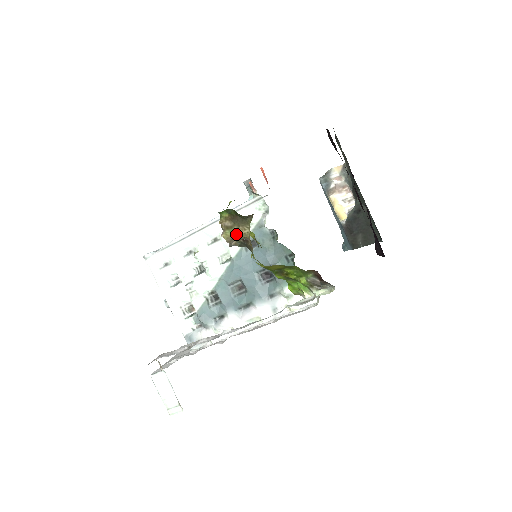
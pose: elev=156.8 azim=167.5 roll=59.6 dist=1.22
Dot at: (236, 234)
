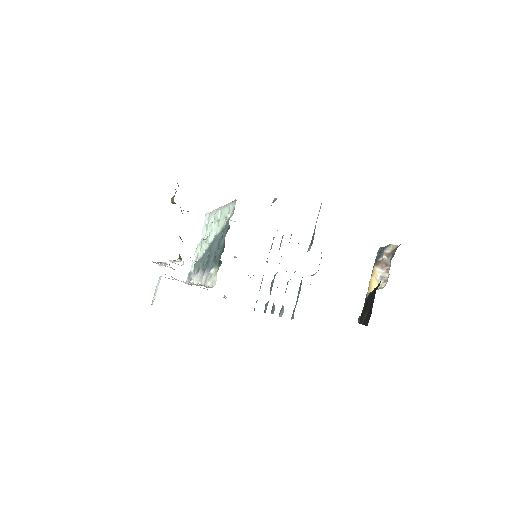
Dot at: (173, 199)
